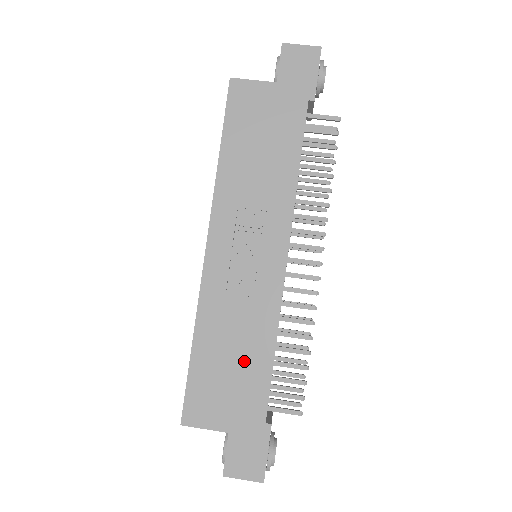
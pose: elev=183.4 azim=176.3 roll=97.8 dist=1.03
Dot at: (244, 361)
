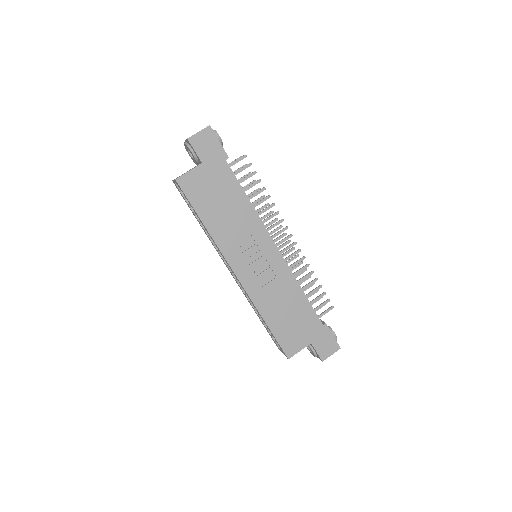
Dot at: (294, 309)
